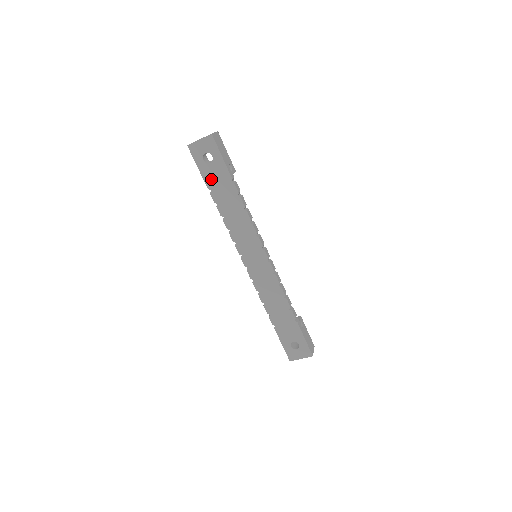
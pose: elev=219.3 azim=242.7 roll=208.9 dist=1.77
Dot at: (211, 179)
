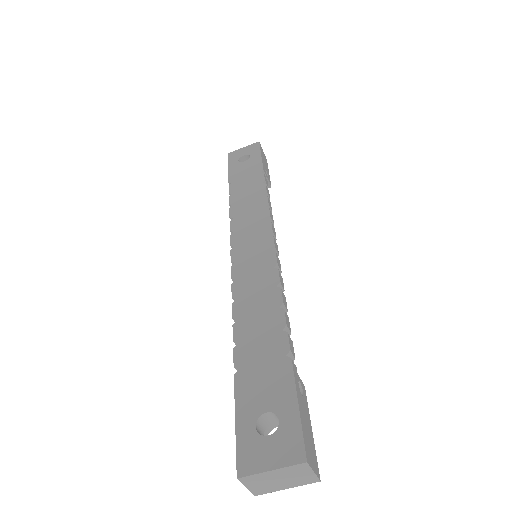
Dot at: (238, 174)
